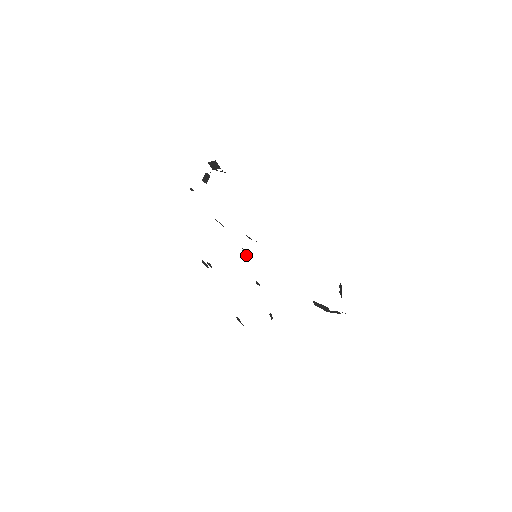
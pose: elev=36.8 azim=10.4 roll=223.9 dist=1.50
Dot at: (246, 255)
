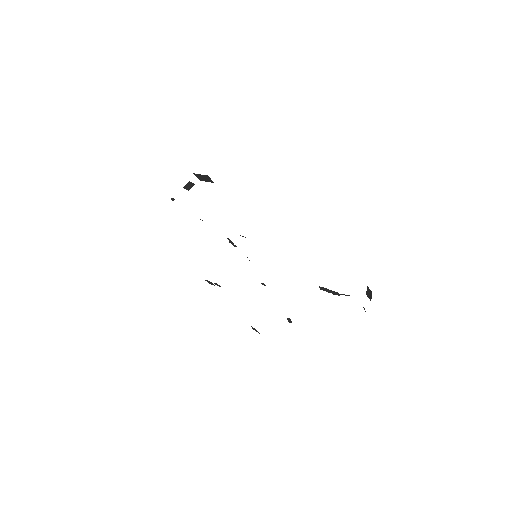
Dot at: (234, 245)
